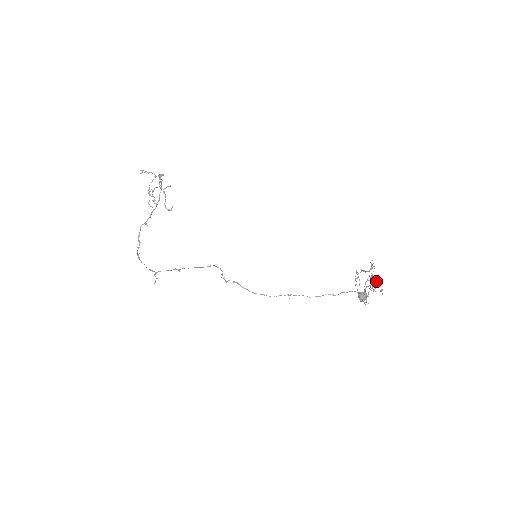
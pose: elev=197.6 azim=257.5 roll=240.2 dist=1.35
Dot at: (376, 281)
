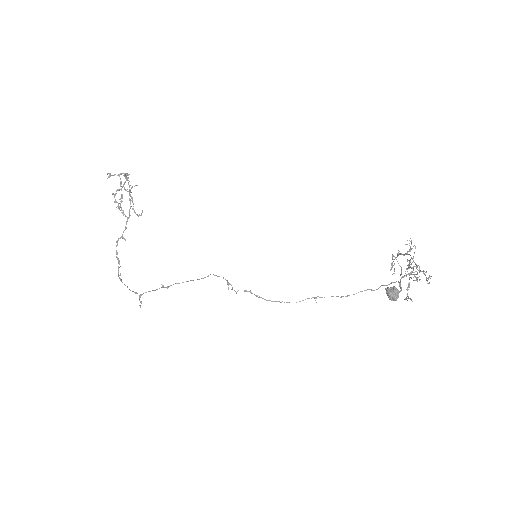
Dot at: occluded
